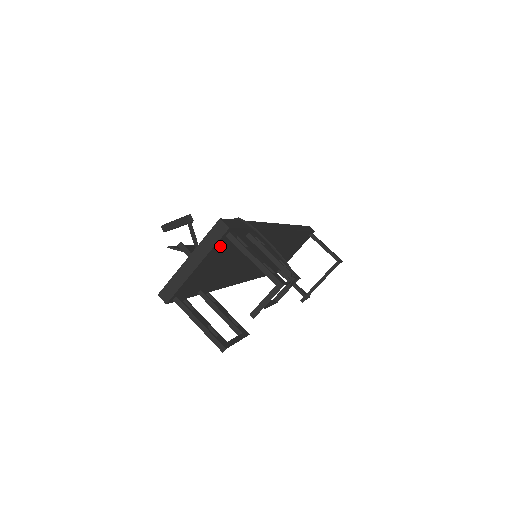
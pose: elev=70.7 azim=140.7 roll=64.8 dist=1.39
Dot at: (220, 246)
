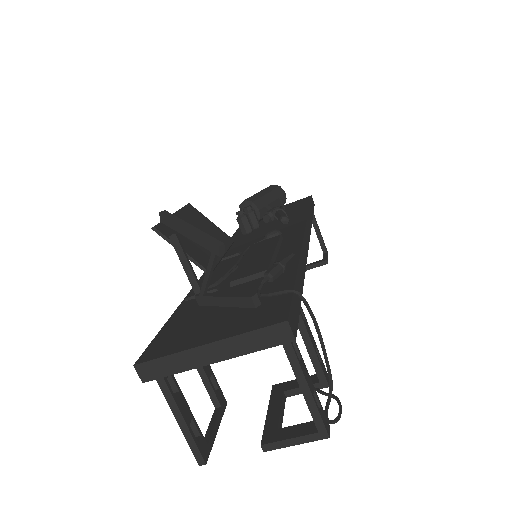
Dot at: occluded
